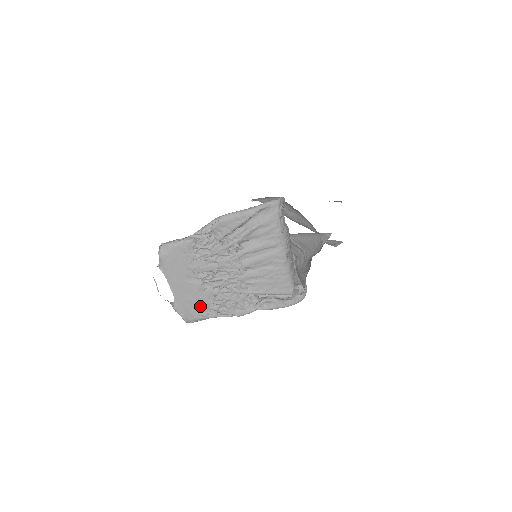
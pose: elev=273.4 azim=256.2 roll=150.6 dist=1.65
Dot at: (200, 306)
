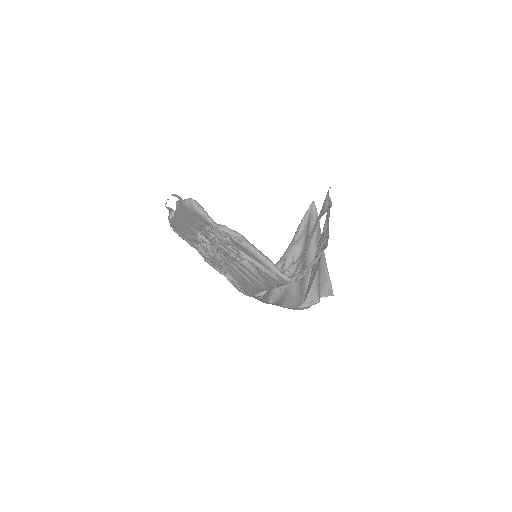
Dot at: (186, 236)
